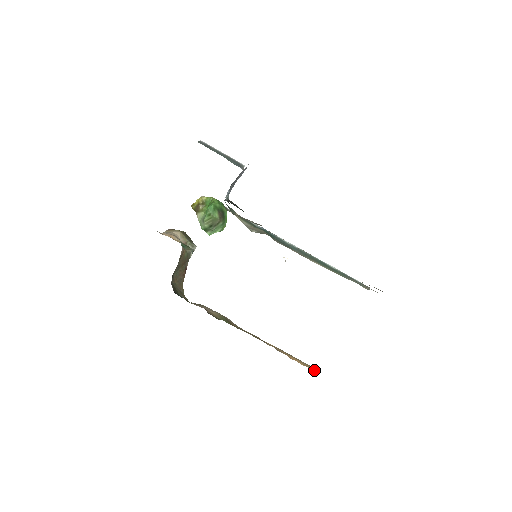
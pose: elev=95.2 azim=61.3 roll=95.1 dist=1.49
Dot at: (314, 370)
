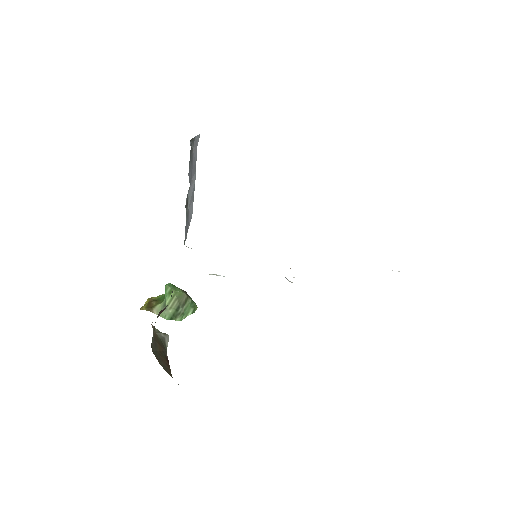
Dot at: occluded
